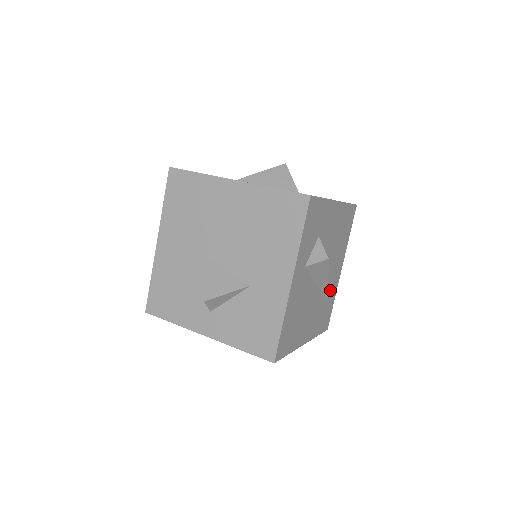
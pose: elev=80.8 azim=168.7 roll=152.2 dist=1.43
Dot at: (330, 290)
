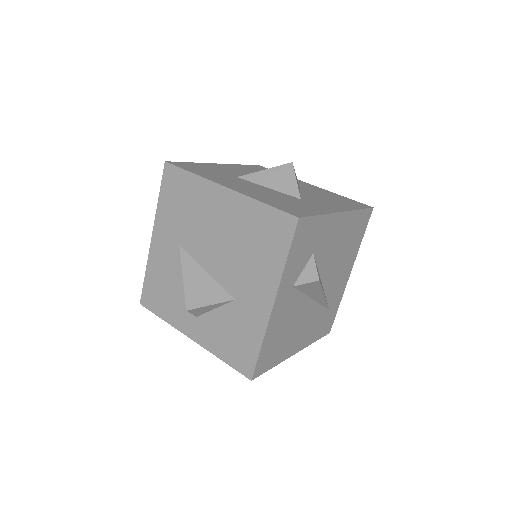
Dot at: (333, 297)
